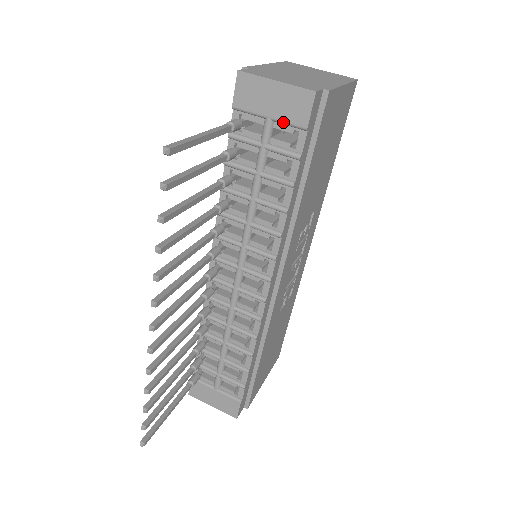
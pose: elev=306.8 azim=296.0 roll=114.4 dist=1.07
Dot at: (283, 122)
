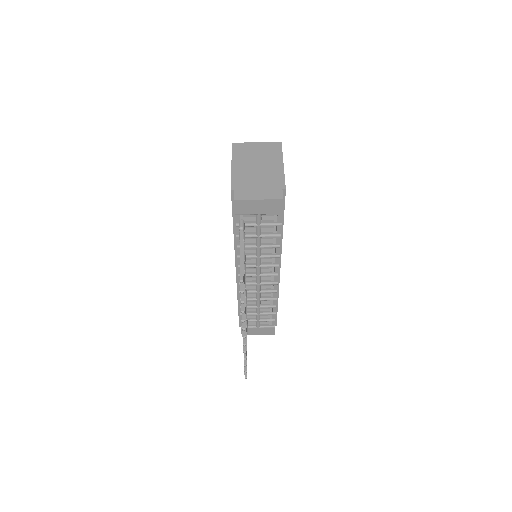
Dot at: (268, 214)
